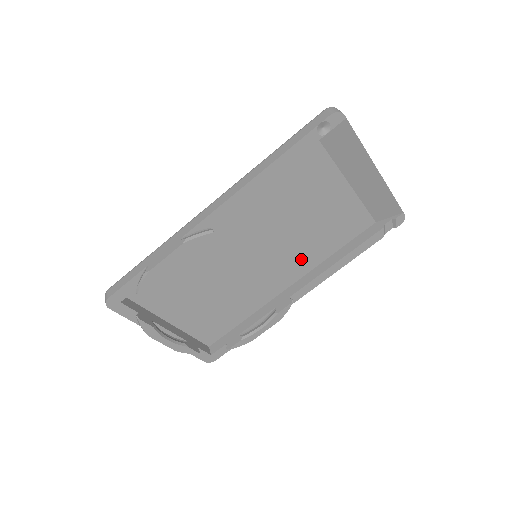
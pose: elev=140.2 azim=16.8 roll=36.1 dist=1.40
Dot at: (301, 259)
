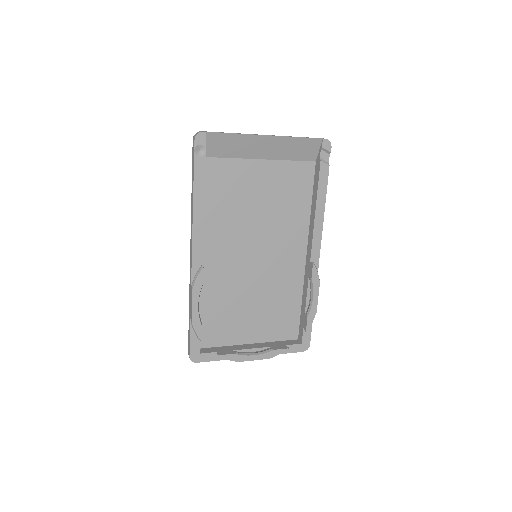
Dot at: (291, 231)
